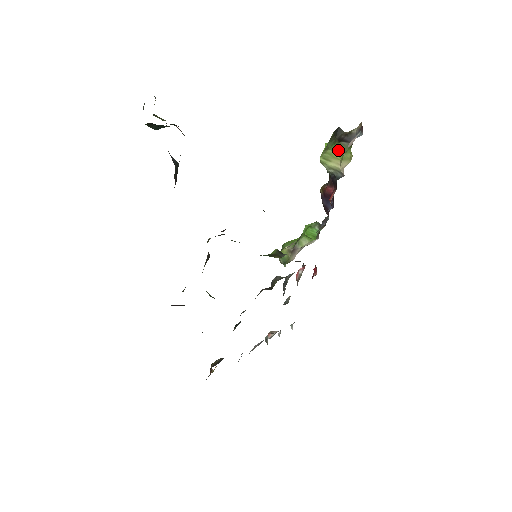
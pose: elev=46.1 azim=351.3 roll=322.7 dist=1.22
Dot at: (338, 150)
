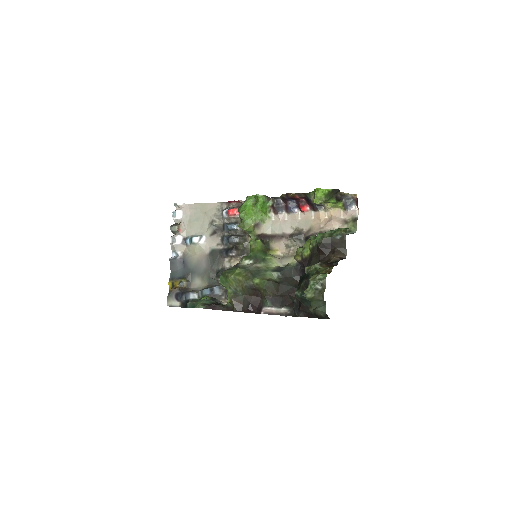
Dot at: (333, 203)
